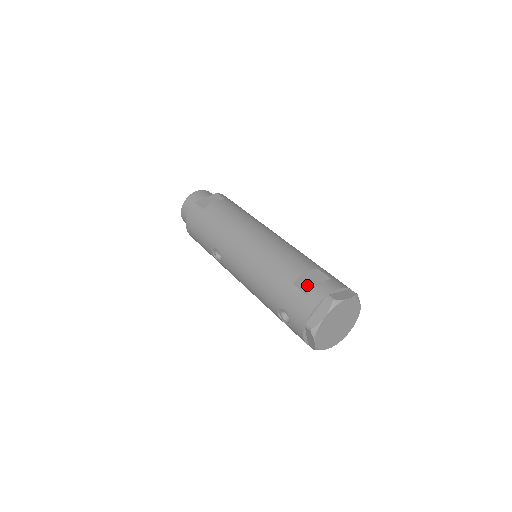
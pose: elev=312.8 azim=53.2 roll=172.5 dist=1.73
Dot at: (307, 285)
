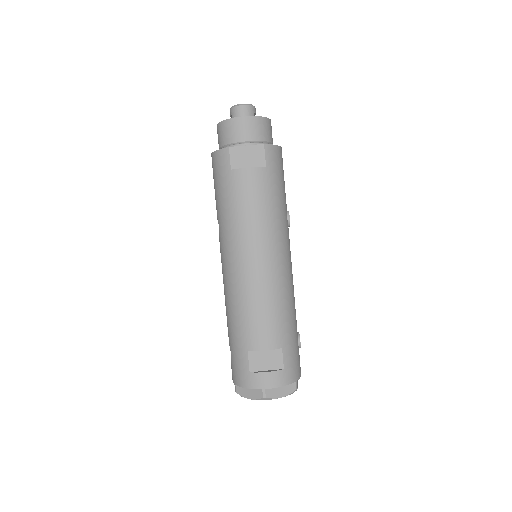
Dot at: (258, 362)
